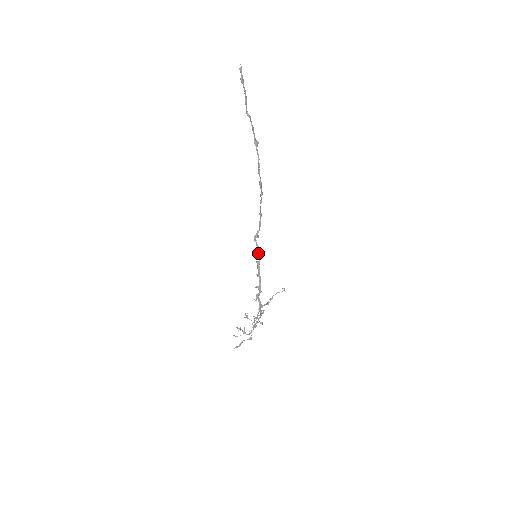
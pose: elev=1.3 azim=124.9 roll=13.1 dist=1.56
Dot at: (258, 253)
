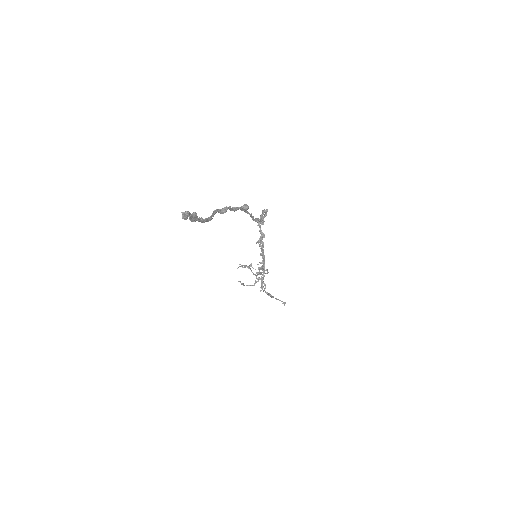
Dot at: (262, 239)
